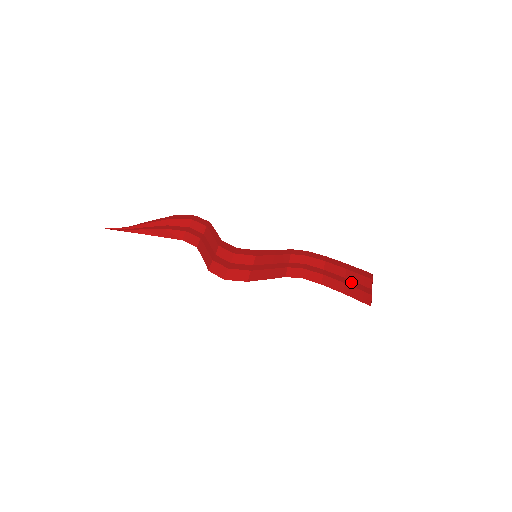
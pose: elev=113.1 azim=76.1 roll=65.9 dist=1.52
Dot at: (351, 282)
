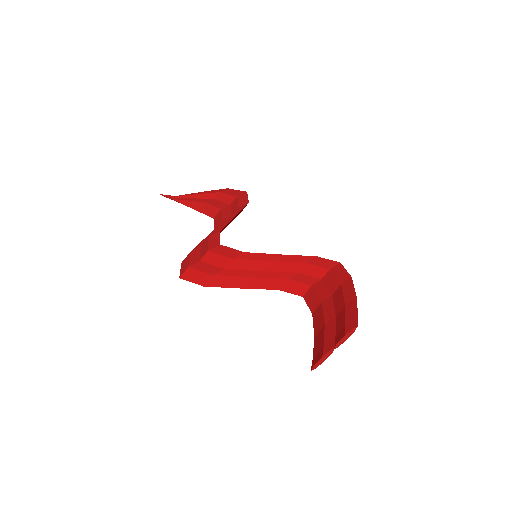
Dot at: (331, 326)
